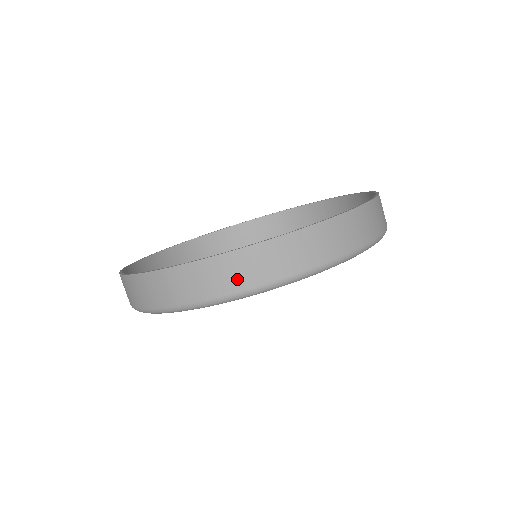
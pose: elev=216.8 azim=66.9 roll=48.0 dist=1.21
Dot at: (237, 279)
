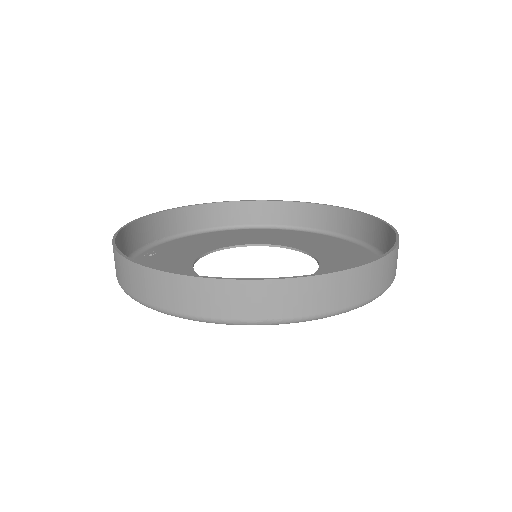
Dot at: (239, 308)
